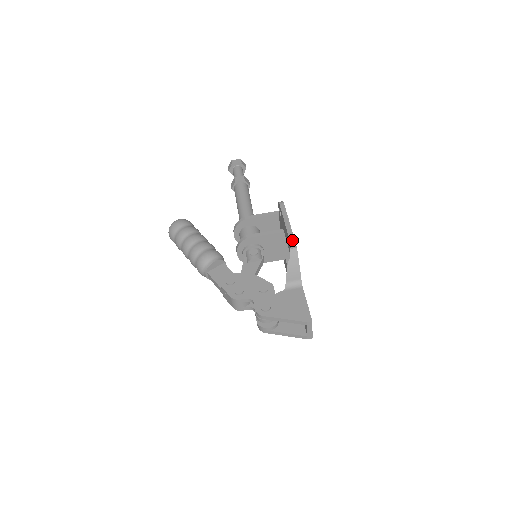
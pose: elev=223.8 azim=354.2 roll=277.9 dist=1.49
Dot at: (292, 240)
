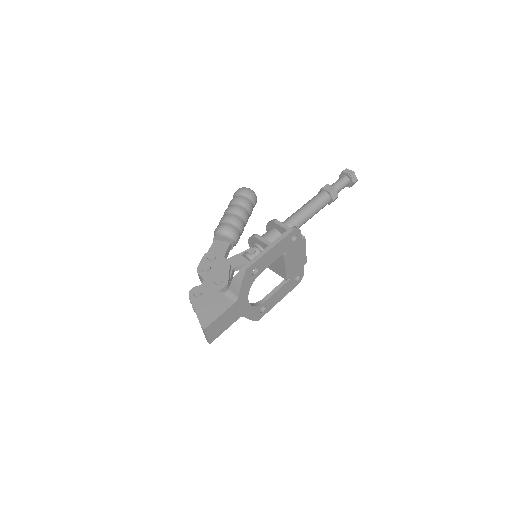
Dot at: (252, 261)
